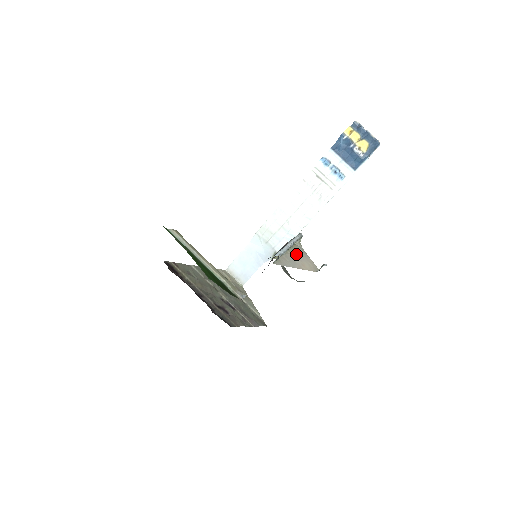
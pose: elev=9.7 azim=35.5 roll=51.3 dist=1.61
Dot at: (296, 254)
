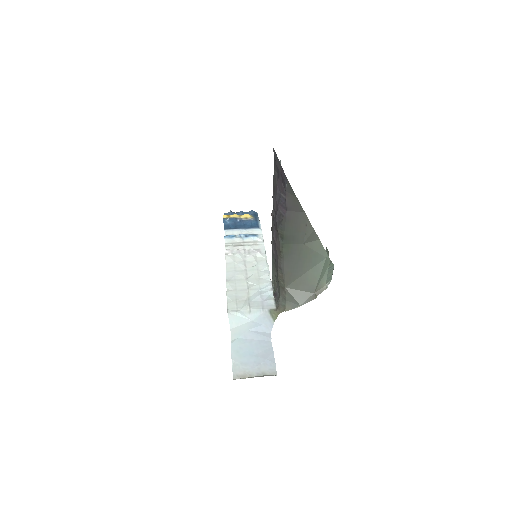
Dot at: occluded
